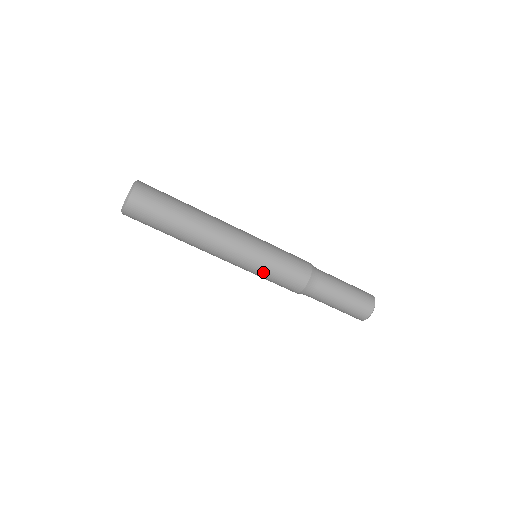
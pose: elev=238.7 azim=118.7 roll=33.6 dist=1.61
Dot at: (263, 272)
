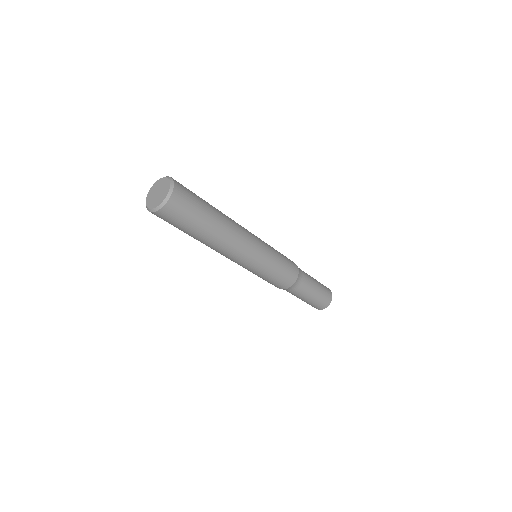
Dot at: (268, 270)
